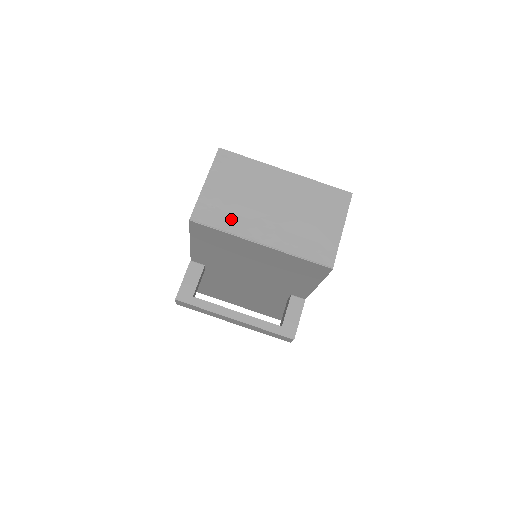
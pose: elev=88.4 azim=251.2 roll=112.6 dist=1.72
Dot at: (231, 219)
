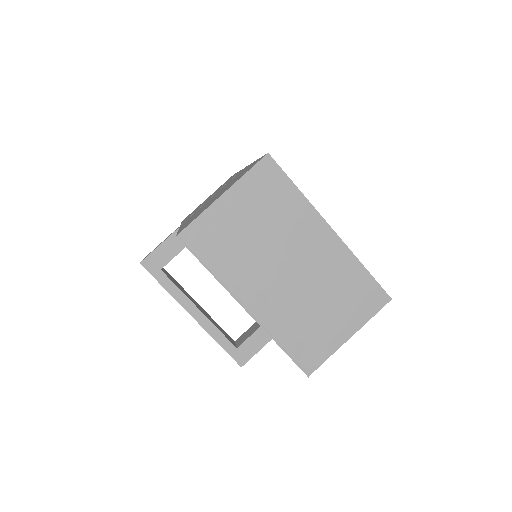
Dot at: (228, 260)
